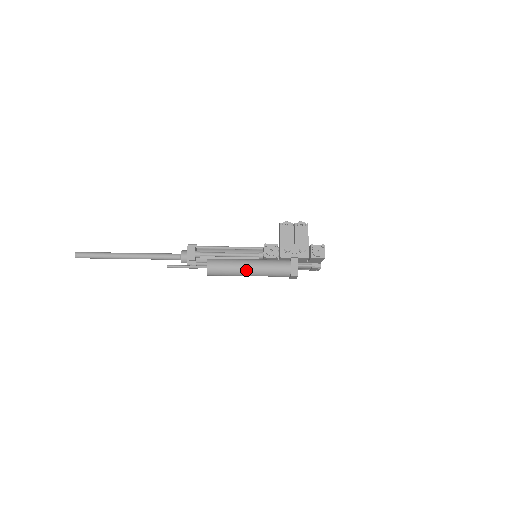
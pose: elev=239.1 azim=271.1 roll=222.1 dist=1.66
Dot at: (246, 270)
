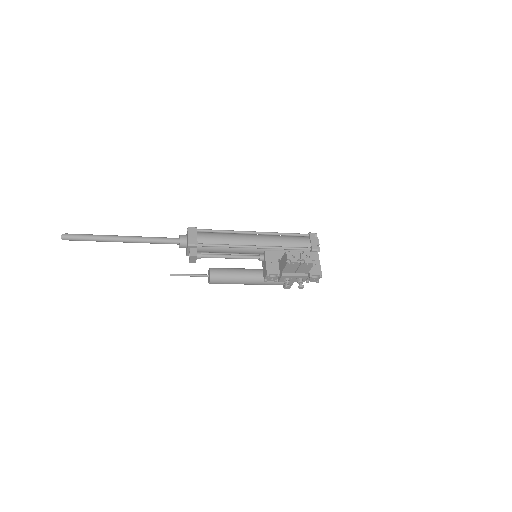
Dot at: (245, 284)
